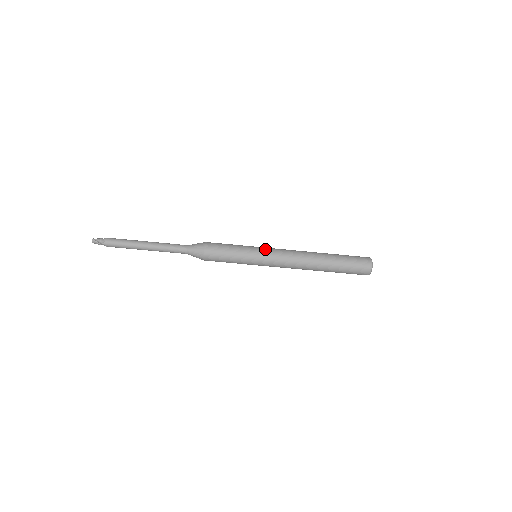
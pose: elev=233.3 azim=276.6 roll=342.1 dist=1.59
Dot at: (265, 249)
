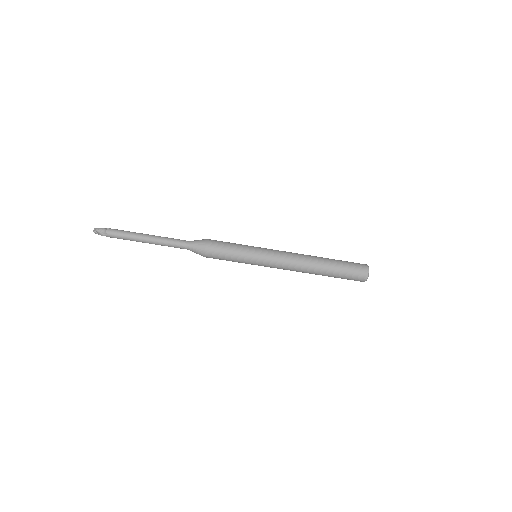
Dot at: (265, 253)
